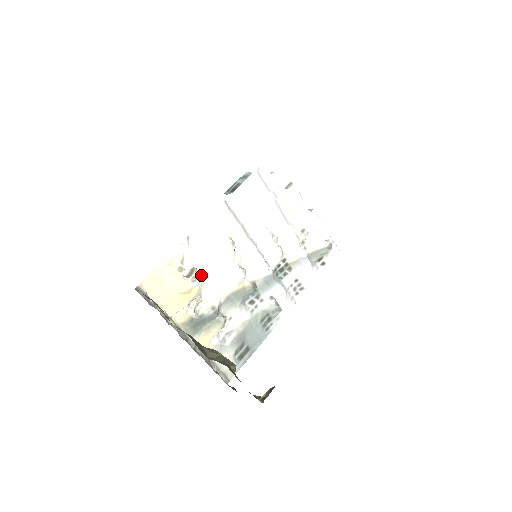
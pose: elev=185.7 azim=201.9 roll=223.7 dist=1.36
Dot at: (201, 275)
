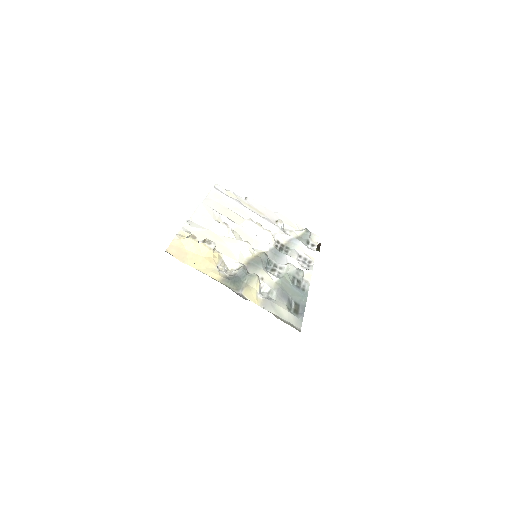
Dot at: occluded
